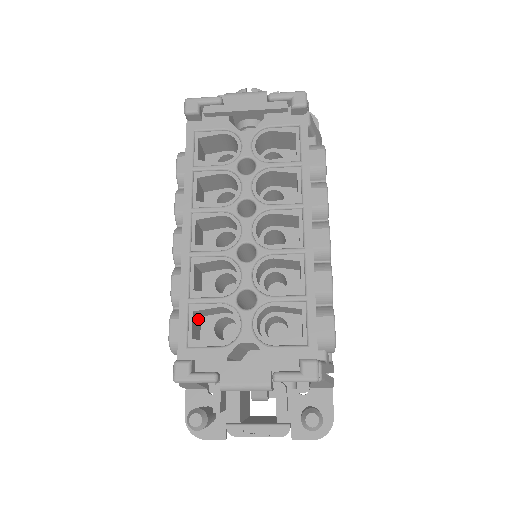
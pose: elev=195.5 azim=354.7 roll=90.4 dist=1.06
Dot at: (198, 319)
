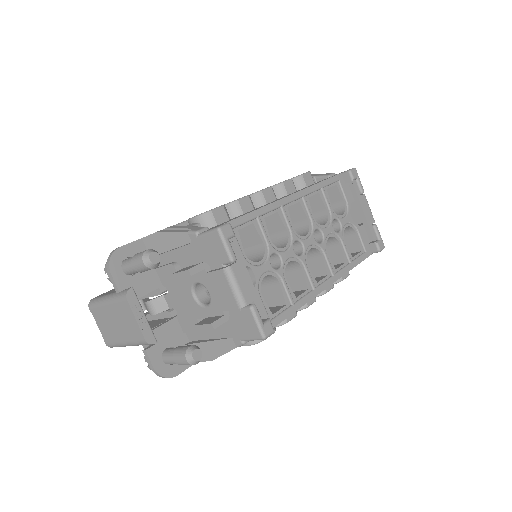
Dot at: occluded
